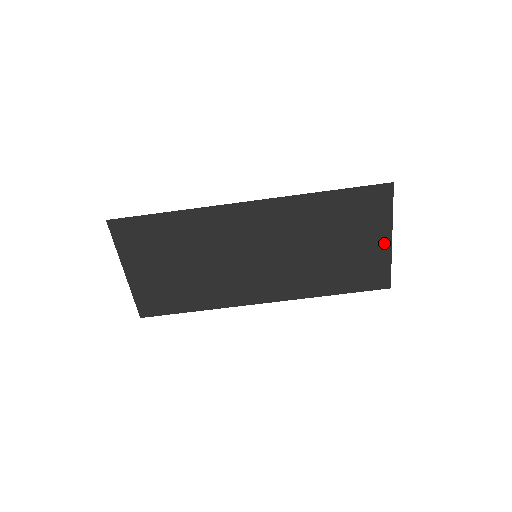
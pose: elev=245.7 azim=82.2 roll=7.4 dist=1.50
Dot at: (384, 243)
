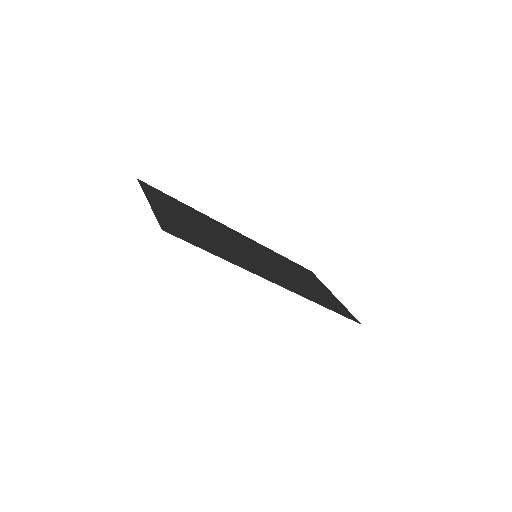
Dot at: (329, 292)
